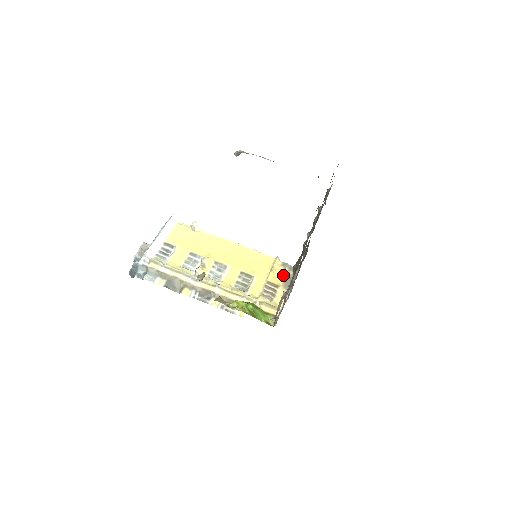
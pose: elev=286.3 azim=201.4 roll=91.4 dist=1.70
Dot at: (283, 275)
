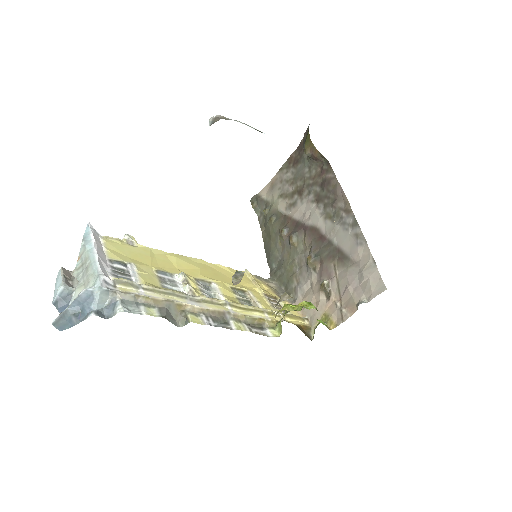
Dot at: (267, 287)
